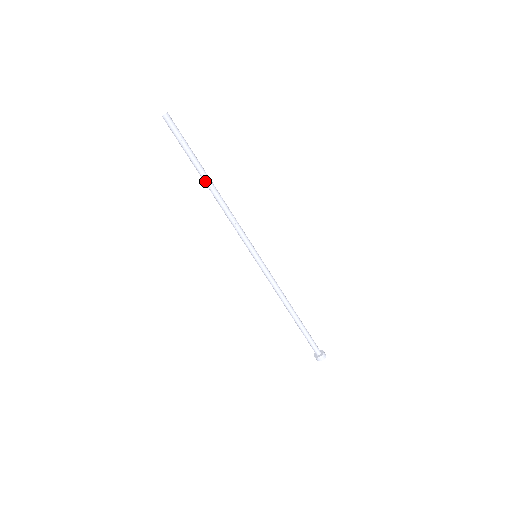
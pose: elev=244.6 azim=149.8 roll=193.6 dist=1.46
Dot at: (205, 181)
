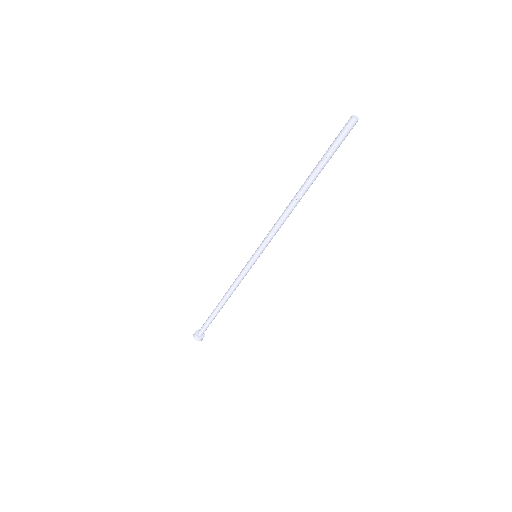
Dot at: (308, 188)
